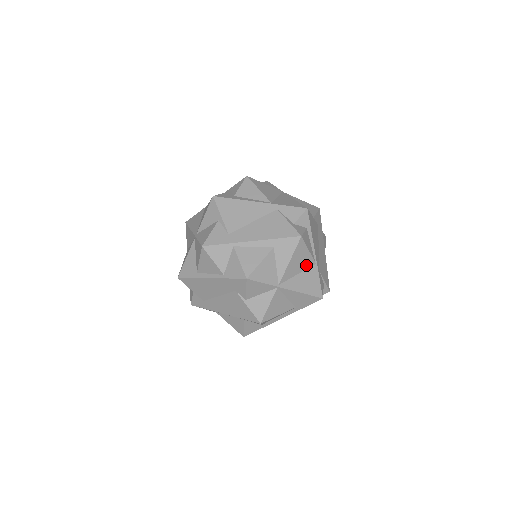
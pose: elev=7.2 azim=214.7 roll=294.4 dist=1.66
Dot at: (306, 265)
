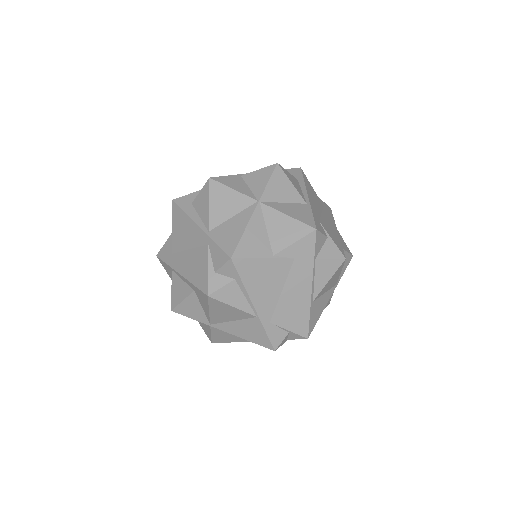
Dot at: (241, 316)
